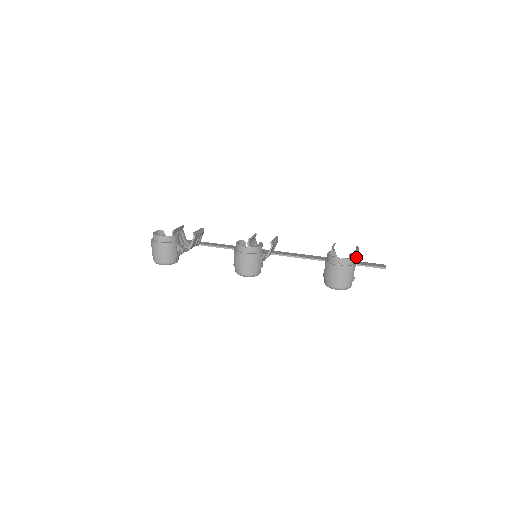
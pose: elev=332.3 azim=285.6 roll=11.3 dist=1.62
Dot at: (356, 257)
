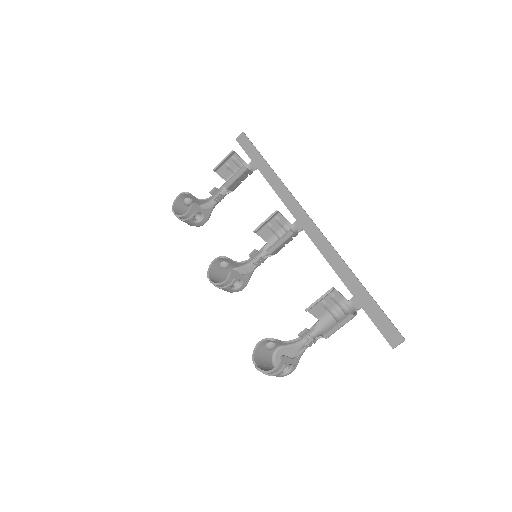
Dot at: (325, 338)
